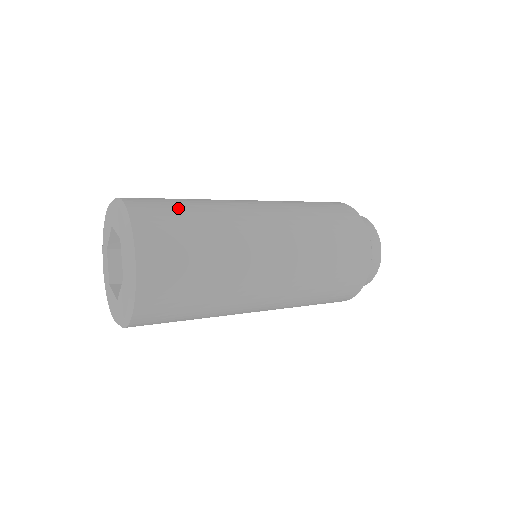
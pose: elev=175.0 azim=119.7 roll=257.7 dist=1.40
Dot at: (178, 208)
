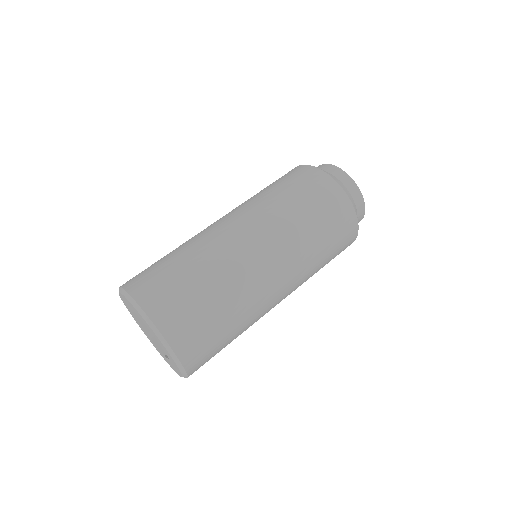
Dot at: (191, 293)
